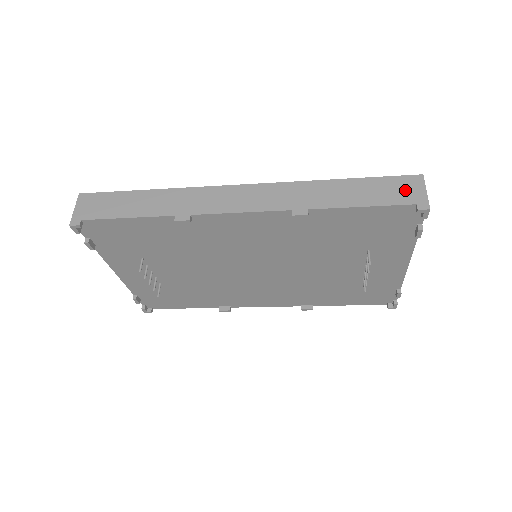
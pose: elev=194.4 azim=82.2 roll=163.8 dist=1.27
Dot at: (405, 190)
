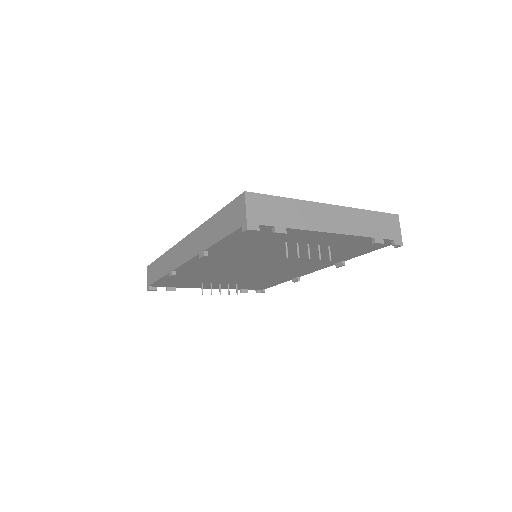
Dot at: (237, 214)
